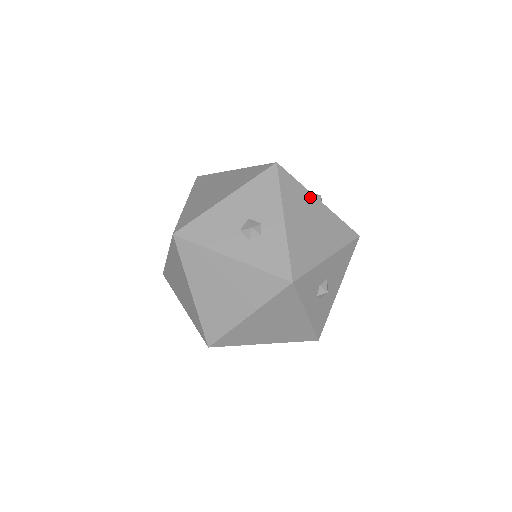
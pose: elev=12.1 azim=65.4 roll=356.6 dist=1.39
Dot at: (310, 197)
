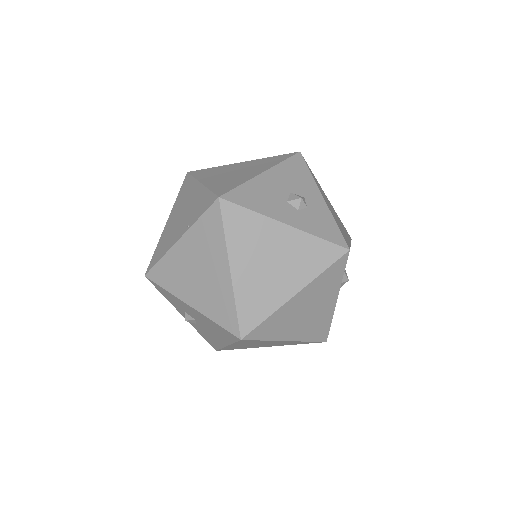
Dot at: (323, 191)
